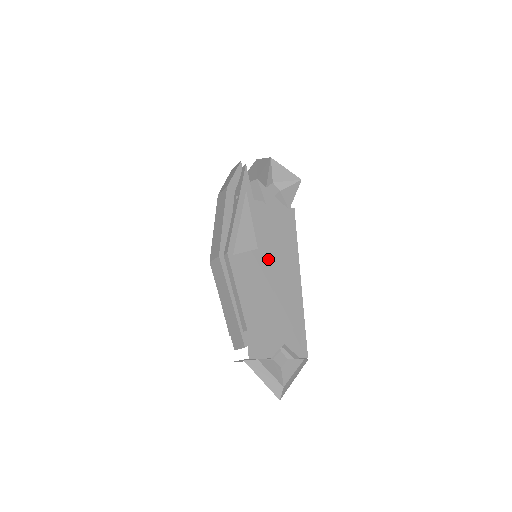
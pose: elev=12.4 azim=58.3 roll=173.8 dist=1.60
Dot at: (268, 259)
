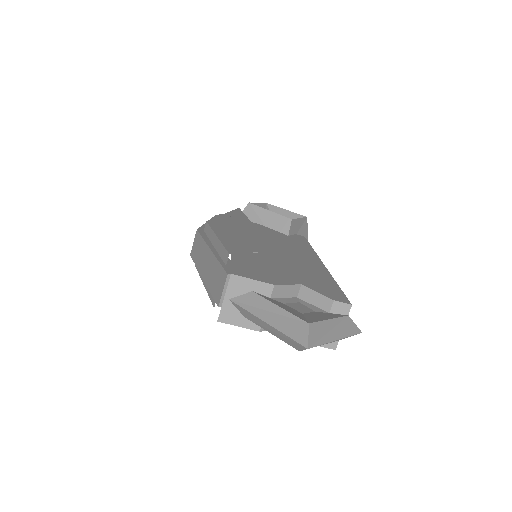
Dot at: occluded
